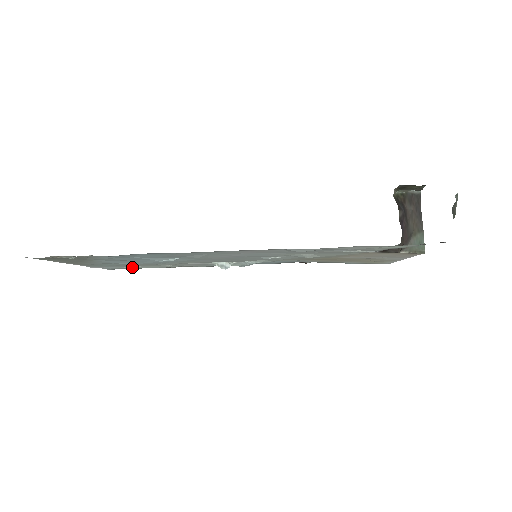
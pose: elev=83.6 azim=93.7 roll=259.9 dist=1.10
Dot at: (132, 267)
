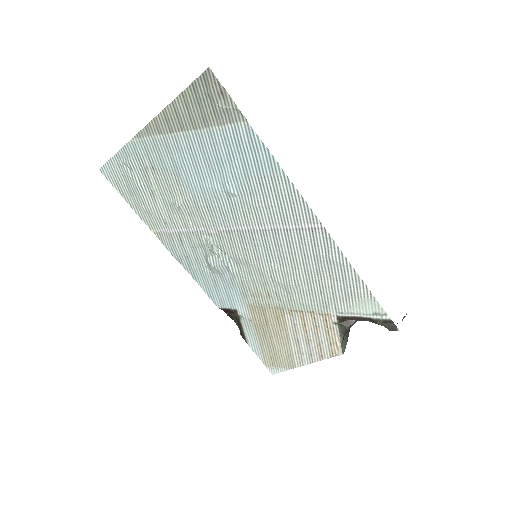
Dot at: (140, 183)
